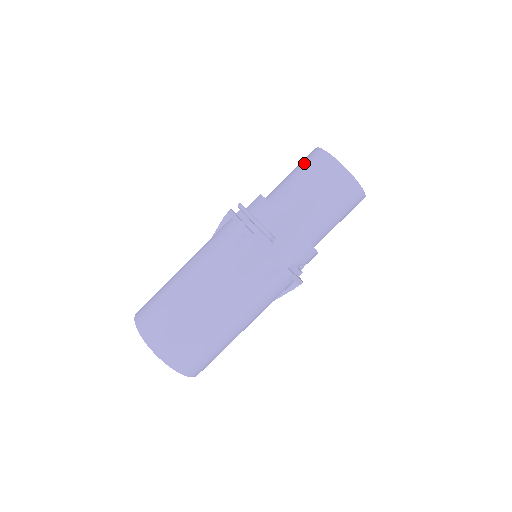
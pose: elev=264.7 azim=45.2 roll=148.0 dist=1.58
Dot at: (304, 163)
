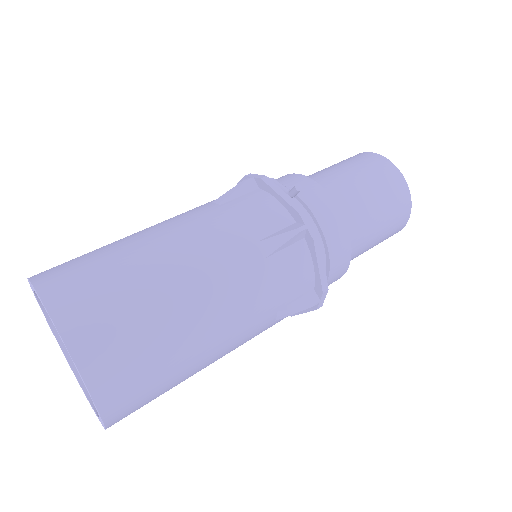
Dot at: occluded
